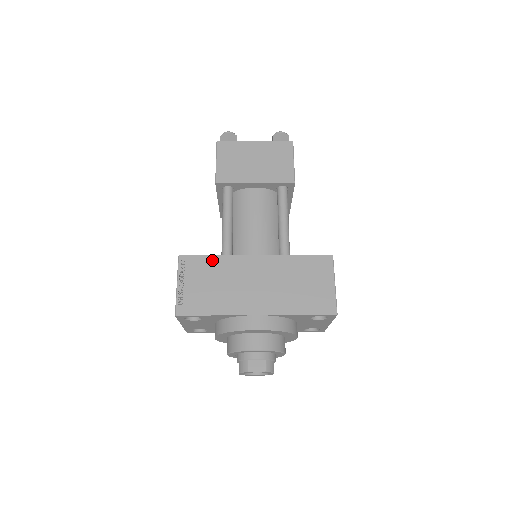
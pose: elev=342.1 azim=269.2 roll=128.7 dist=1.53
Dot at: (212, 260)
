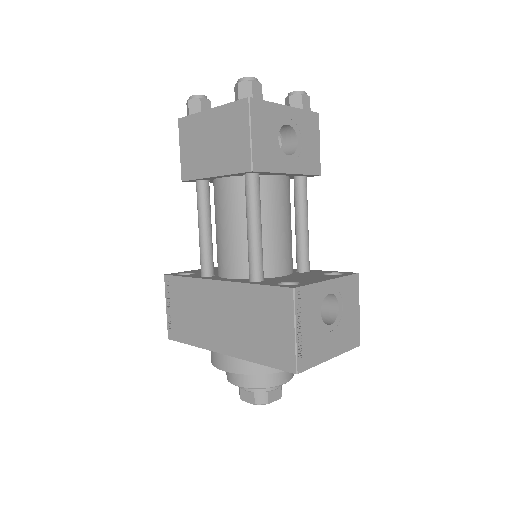
Dot at: (186, 283)
